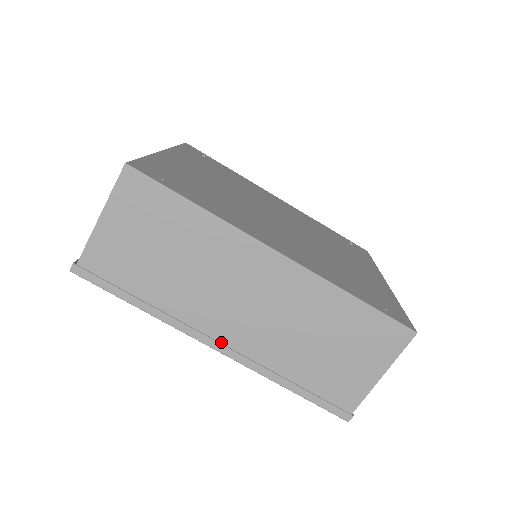
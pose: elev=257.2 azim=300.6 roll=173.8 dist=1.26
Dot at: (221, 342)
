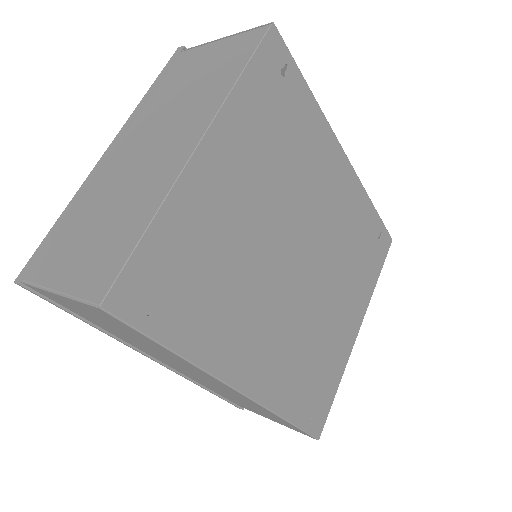
Dot at: (161, 361)
